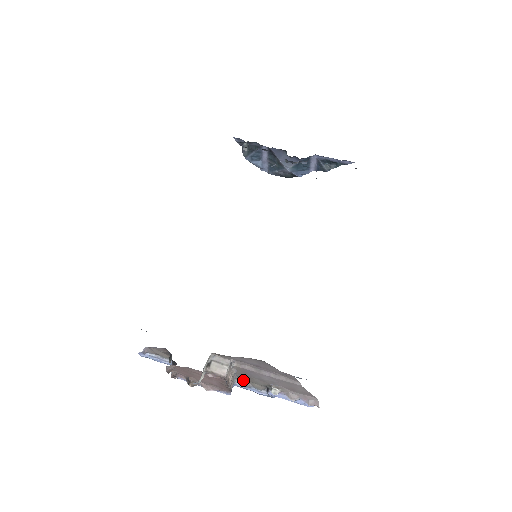
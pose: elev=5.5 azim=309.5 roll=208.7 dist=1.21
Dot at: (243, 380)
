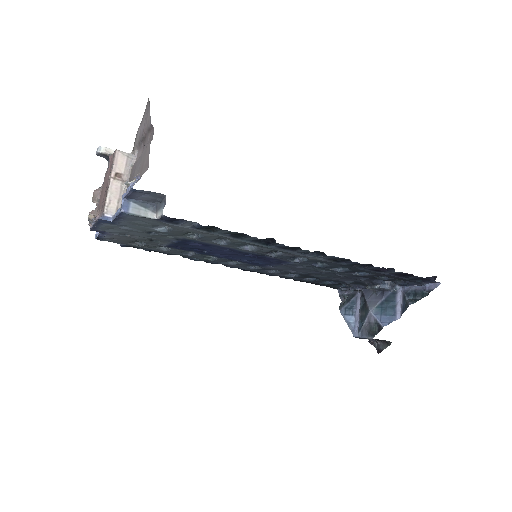
Dot at: occluded
